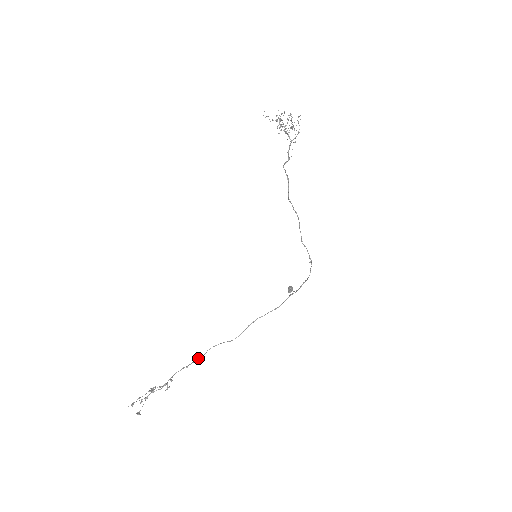
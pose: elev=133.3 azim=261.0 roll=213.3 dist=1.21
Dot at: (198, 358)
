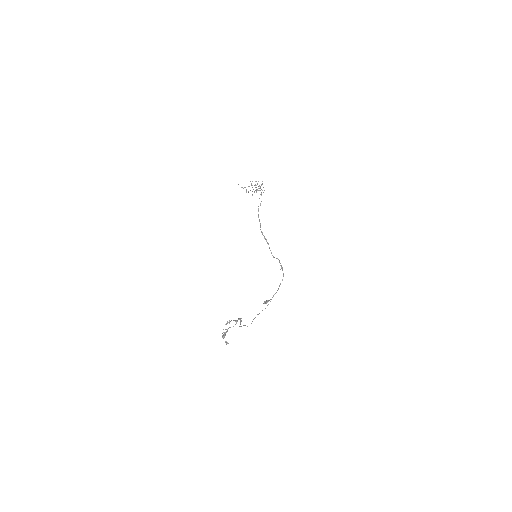
Dot at: (240, 323)
